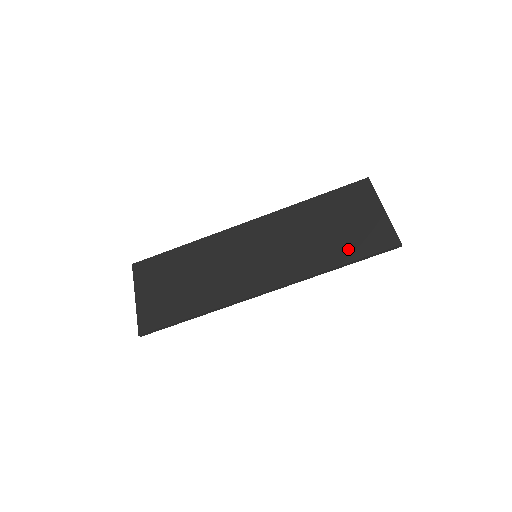
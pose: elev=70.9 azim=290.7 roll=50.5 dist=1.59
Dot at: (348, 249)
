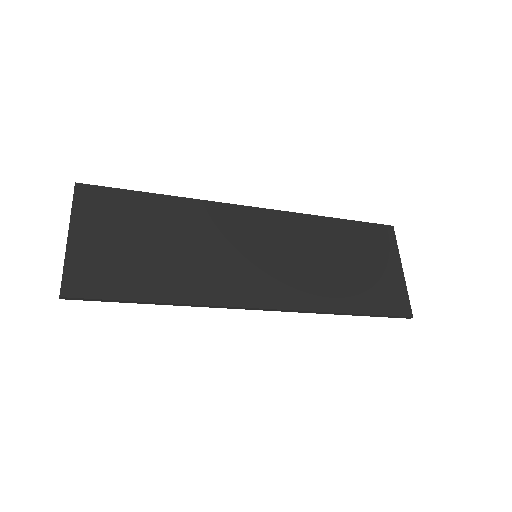
Dot at: (361, 297)
